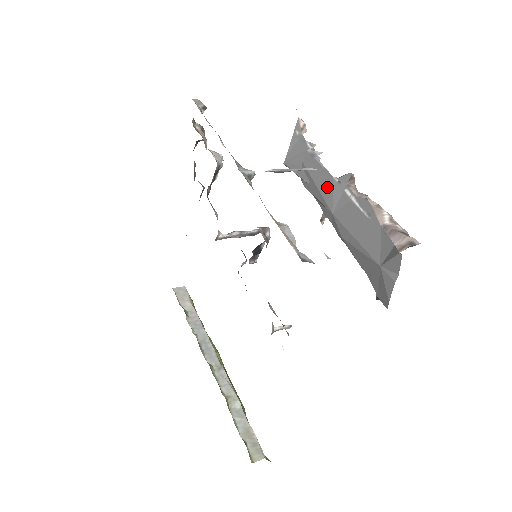
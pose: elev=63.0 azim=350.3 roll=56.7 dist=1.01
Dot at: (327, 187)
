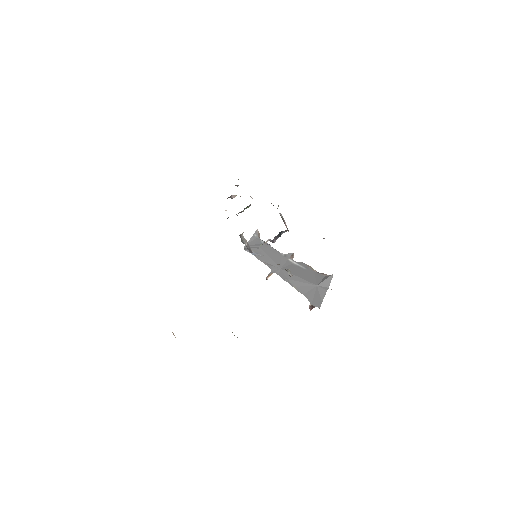
Dot at: (277, 257)
